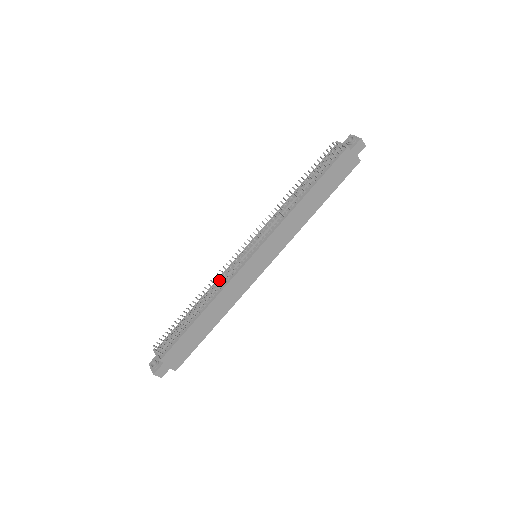
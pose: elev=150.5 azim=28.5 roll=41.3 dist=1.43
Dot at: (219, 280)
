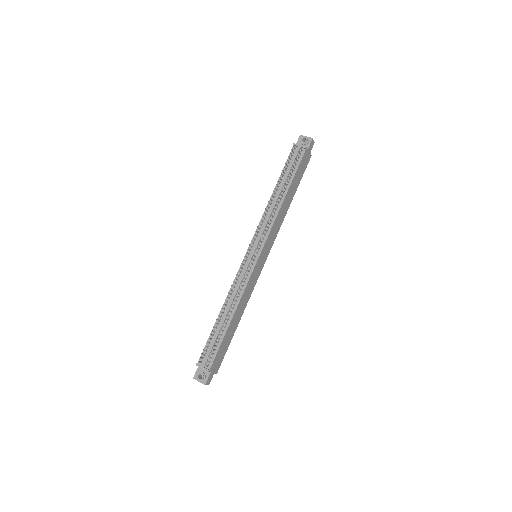
Dot at: (234, 286)
